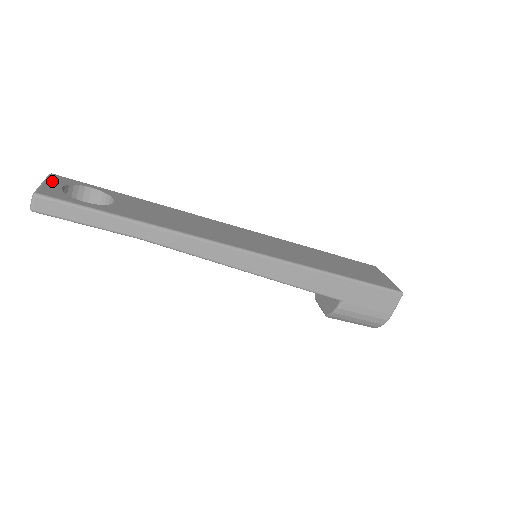
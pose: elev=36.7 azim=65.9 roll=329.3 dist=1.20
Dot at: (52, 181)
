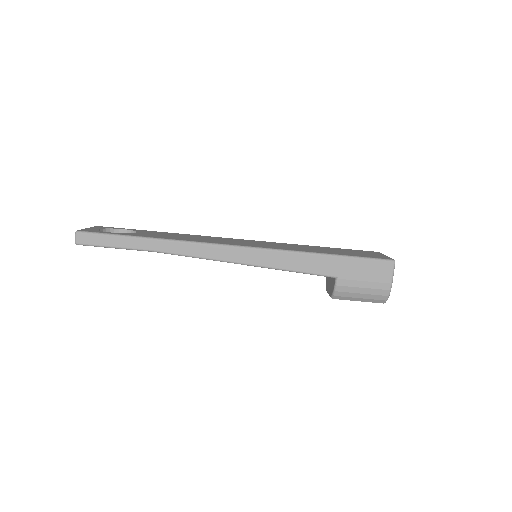
Dot at: (94, 228)
